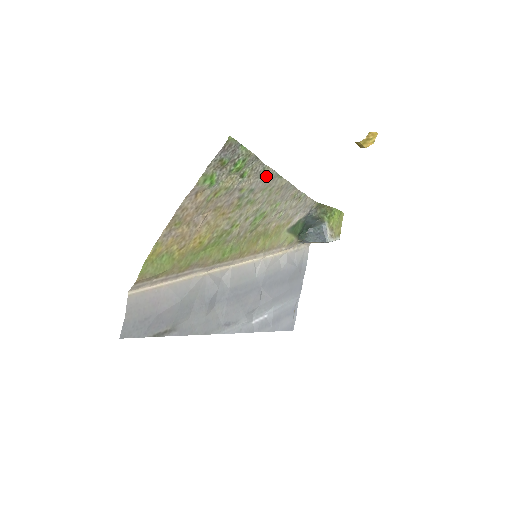
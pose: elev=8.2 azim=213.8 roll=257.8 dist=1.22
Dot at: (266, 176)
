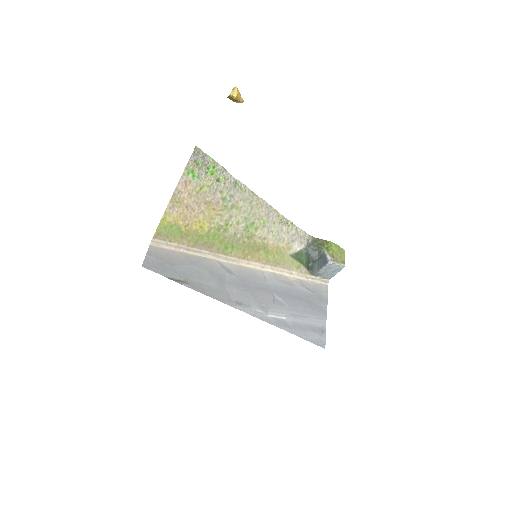
Dot at: (240, 189)
